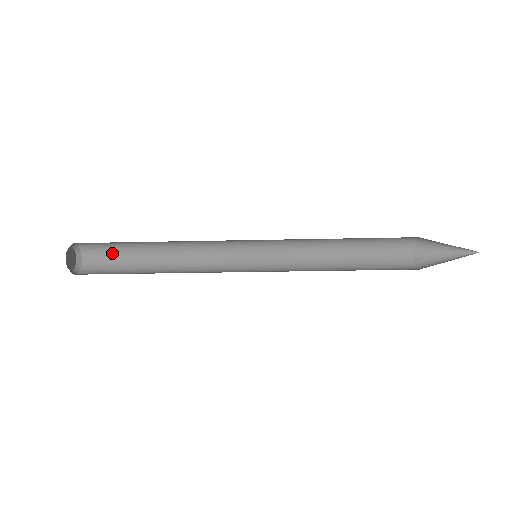
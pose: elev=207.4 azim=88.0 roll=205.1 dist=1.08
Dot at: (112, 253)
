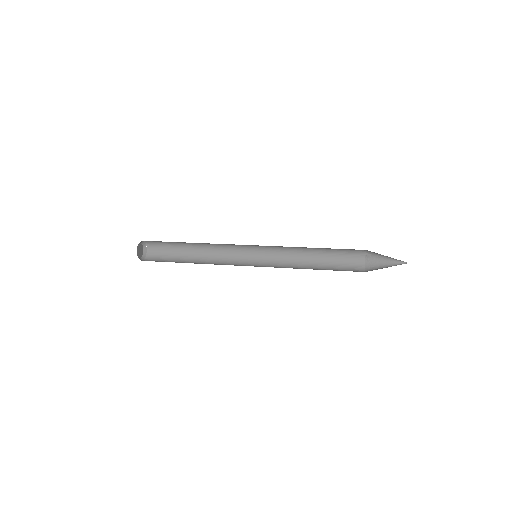
Dot at: occluded
